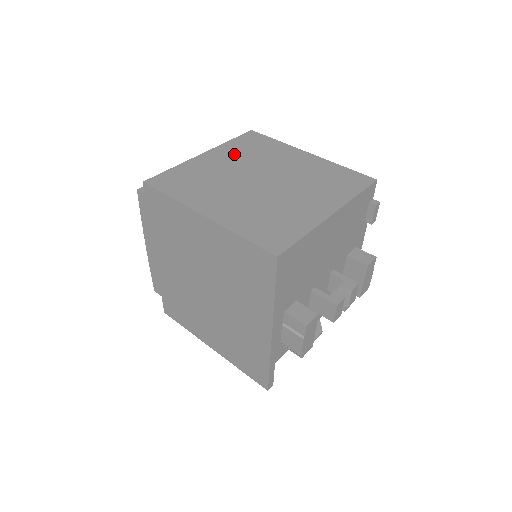
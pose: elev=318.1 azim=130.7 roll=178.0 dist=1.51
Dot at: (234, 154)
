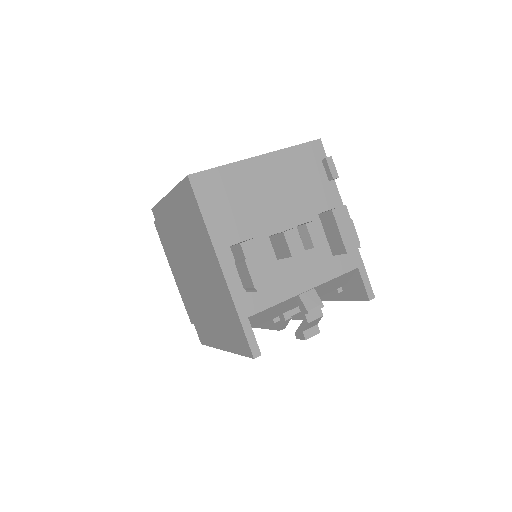
Dot at: occluded
